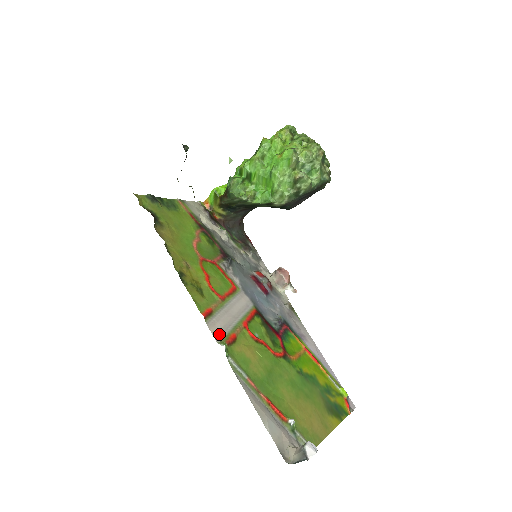
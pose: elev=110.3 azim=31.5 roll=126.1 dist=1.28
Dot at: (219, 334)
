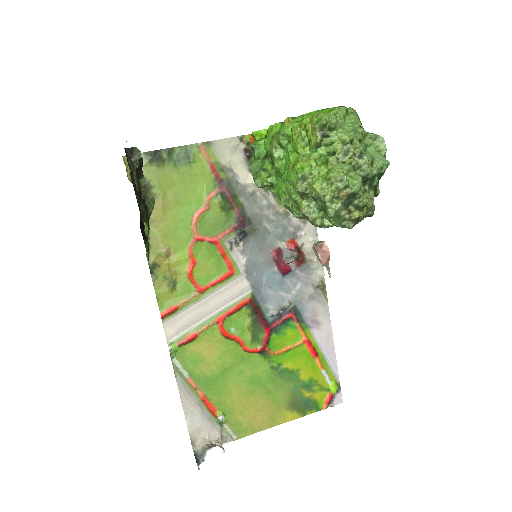
Dot at: (175, 333)
